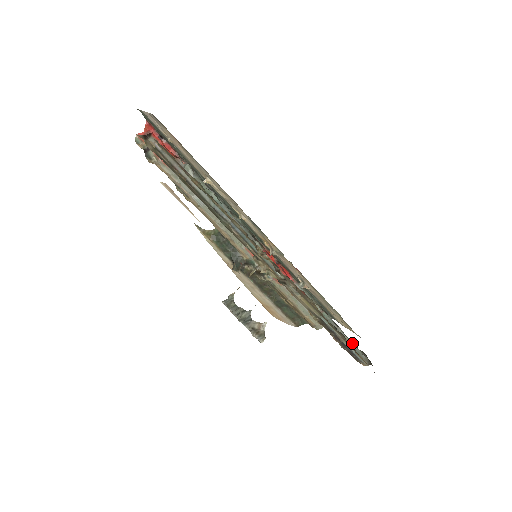
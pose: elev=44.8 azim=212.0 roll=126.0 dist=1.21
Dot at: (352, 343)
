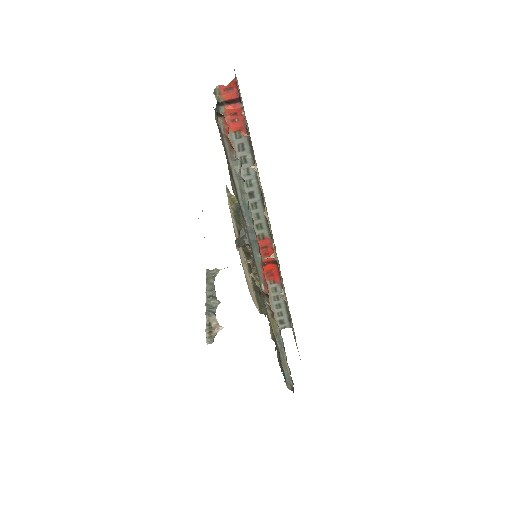
Dot at: (288, 368)
